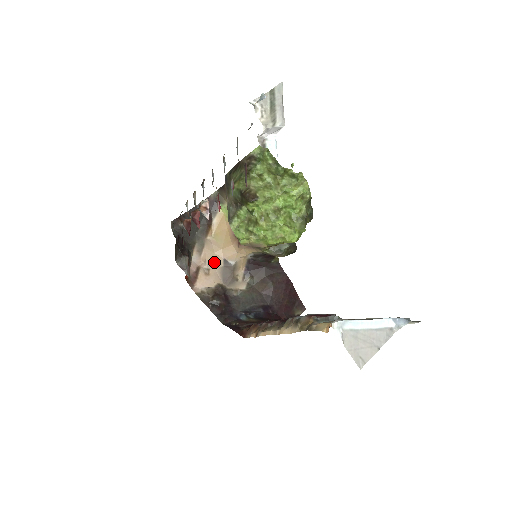
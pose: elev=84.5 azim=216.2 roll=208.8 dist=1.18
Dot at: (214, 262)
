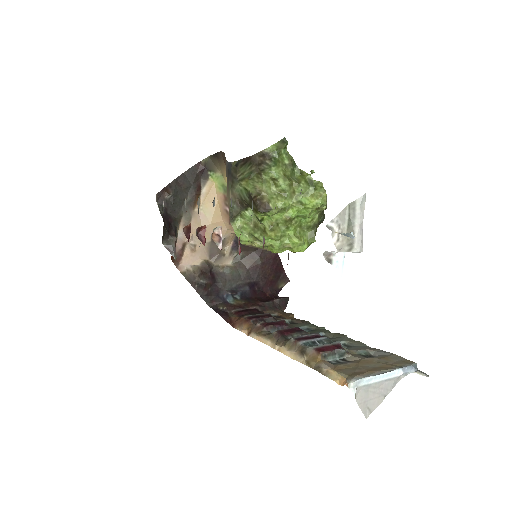
Dot at: occluded
